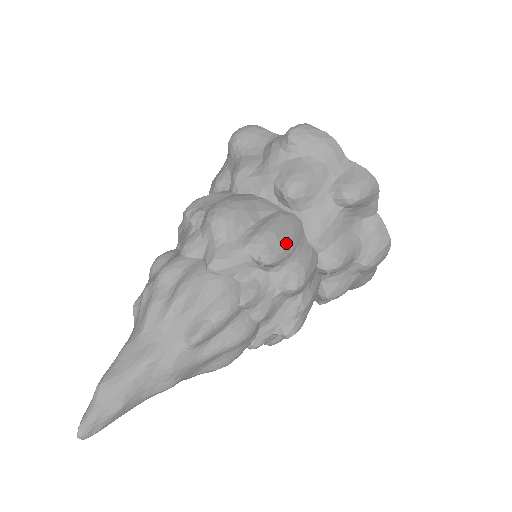
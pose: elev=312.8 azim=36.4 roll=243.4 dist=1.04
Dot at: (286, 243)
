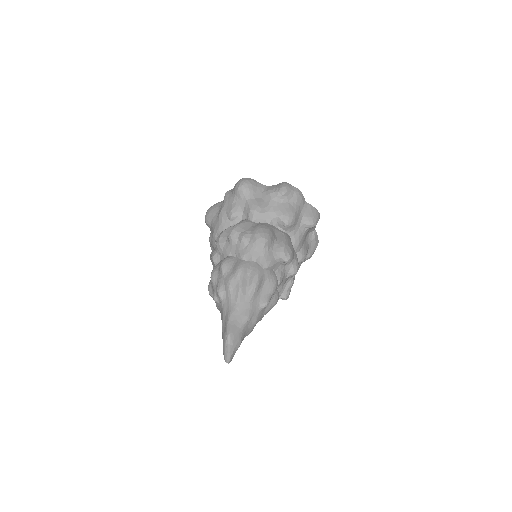
Dot at: occluded
